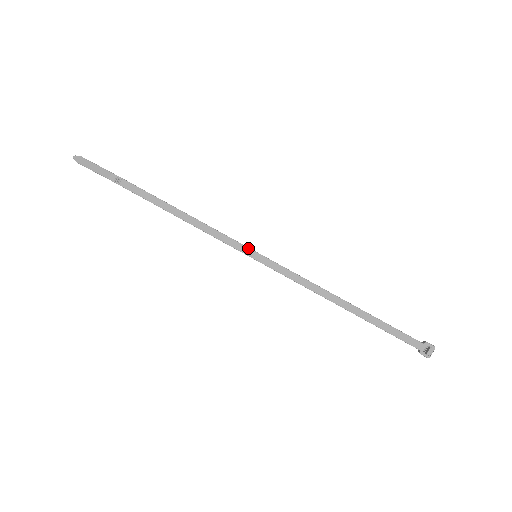
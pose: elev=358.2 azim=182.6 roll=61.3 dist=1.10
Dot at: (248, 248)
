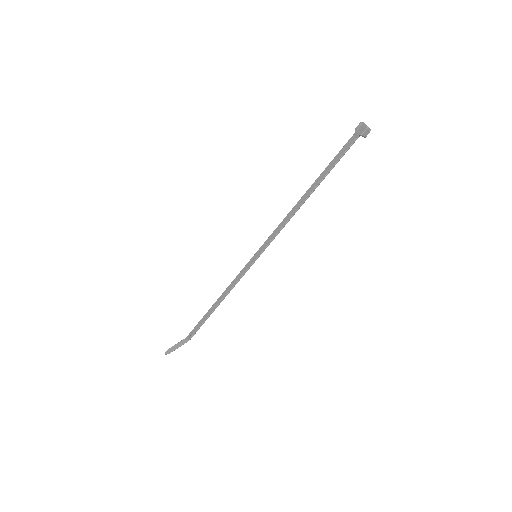
Dot at: (250, 260)
